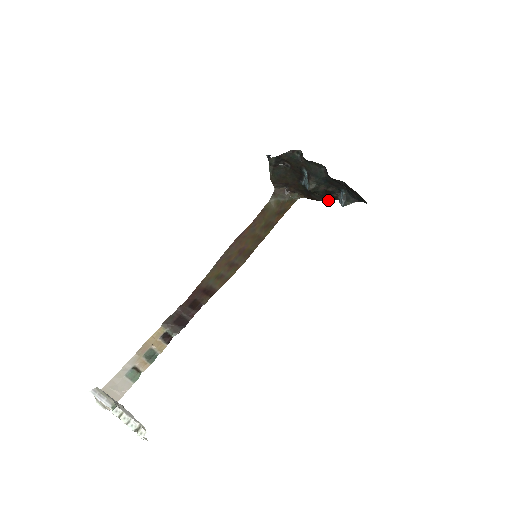
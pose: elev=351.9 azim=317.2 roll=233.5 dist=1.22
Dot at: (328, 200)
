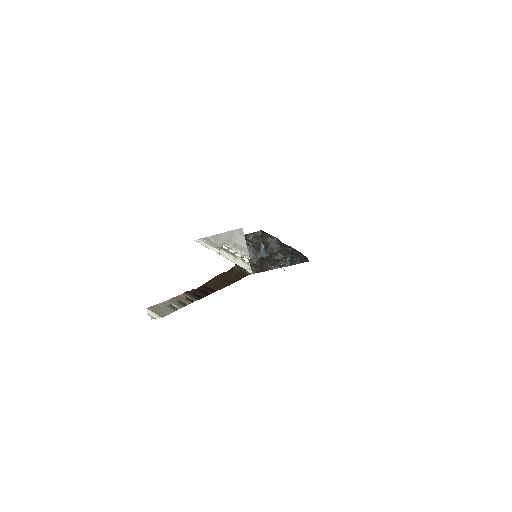
Dot at: (276, 268)
